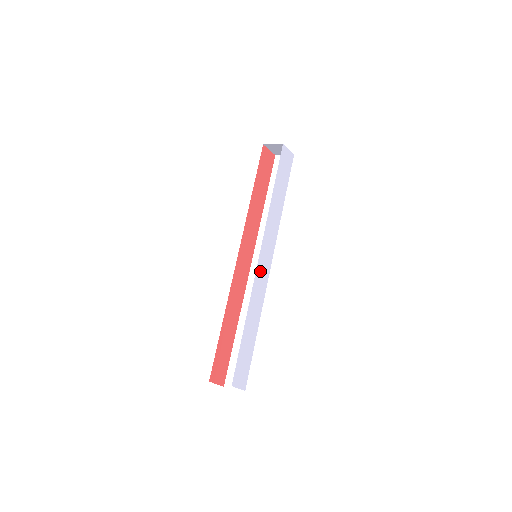
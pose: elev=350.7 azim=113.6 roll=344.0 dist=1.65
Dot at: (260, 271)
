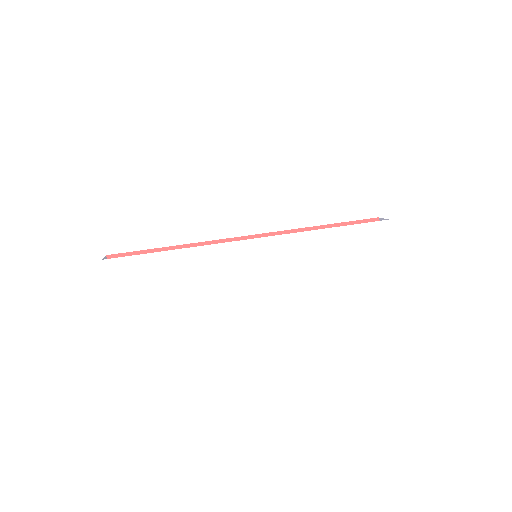
Dot at: (237, 253)
